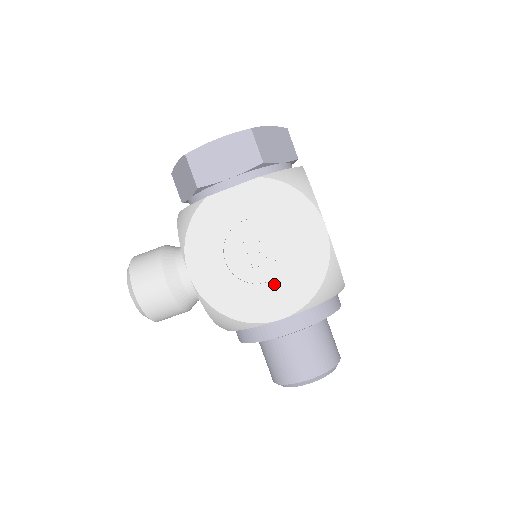
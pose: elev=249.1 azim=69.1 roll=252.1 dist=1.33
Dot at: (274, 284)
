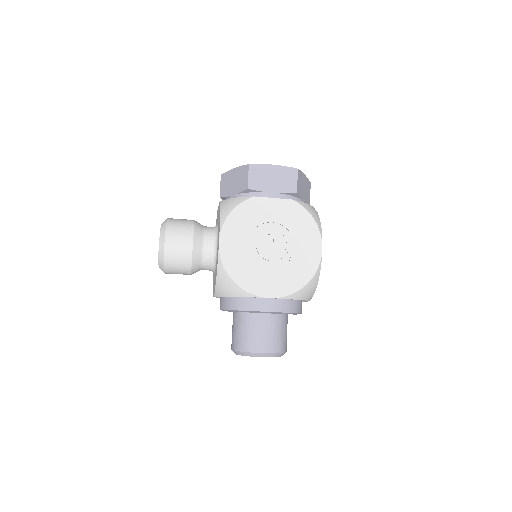
Dot at: (275, 272)
